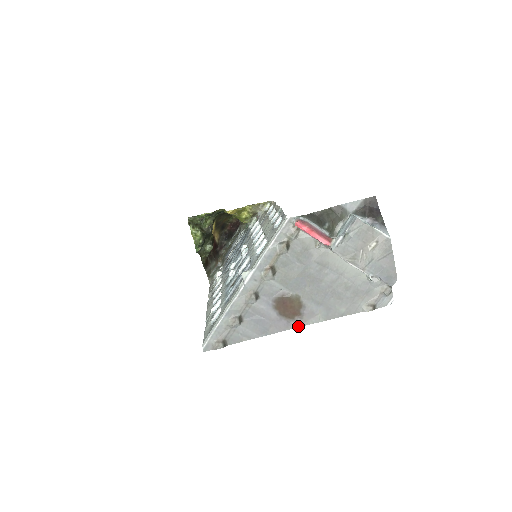
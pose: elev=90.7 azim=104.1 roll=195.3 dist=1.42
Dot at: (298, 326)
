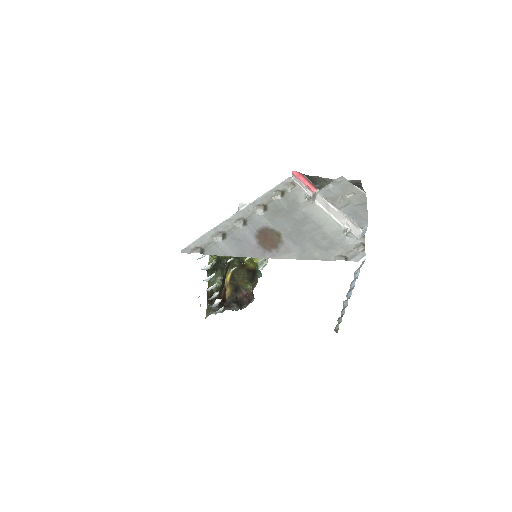
Dot at: (272, 257)
